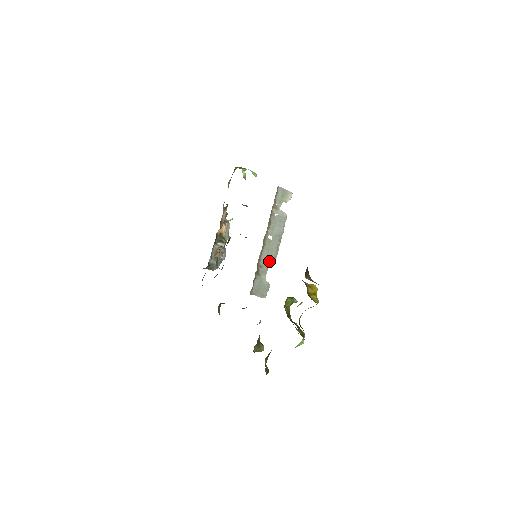
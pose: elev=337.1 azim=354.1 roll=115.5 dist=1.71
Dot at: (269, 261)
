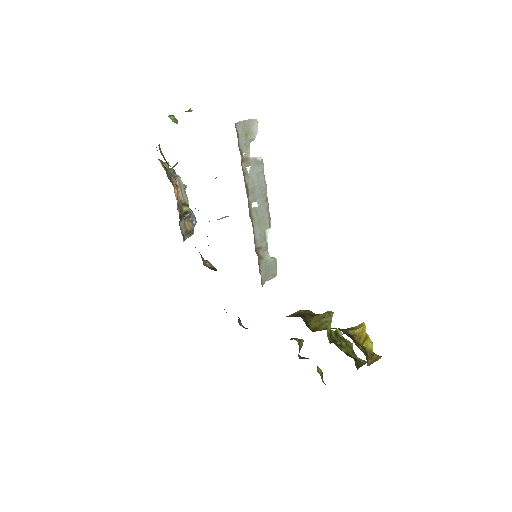
Dot at: (265, 234)
